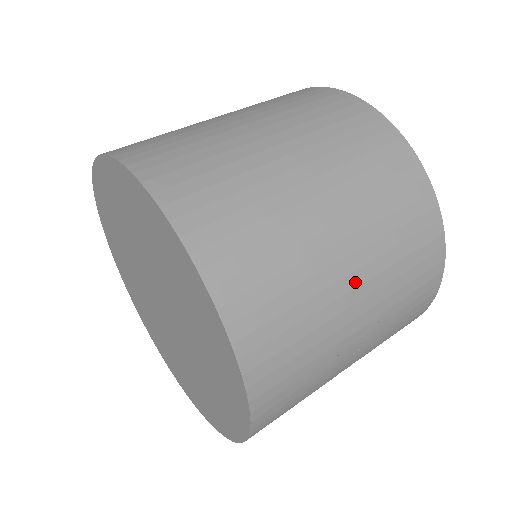
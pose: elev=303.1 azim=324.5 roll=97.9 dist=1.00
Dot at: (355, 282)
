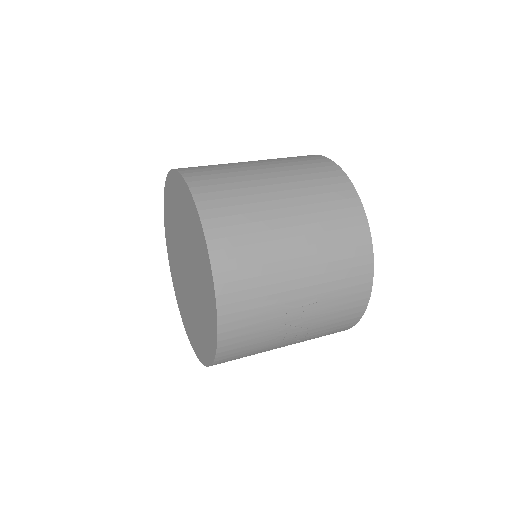
Dot at: (300, 264)
